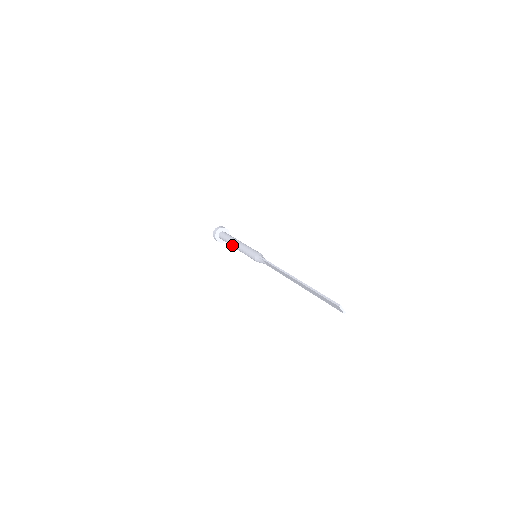
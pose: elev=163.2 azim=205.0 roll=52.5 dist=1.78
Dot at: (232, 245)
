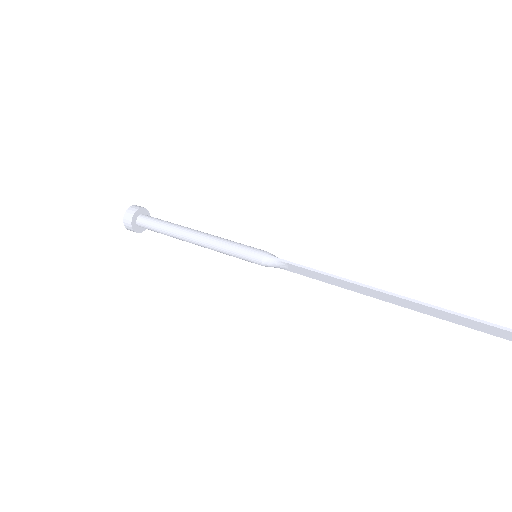
Dot at: (184, 238)
